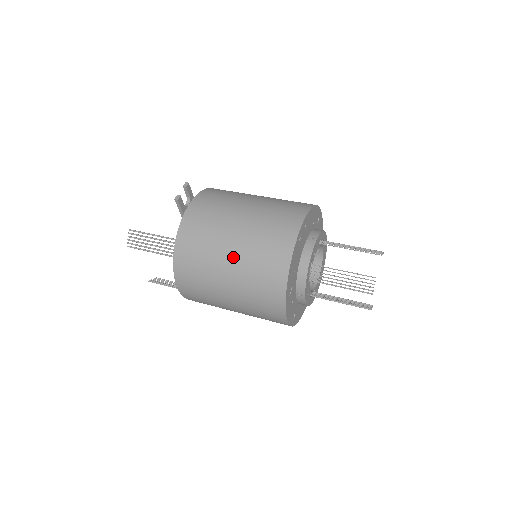
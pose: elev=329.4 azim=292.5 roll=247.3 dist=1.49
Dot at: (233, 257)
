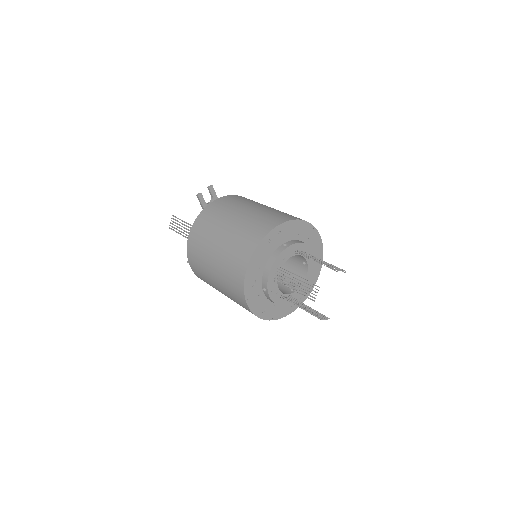
Dot at: (219, 245)
